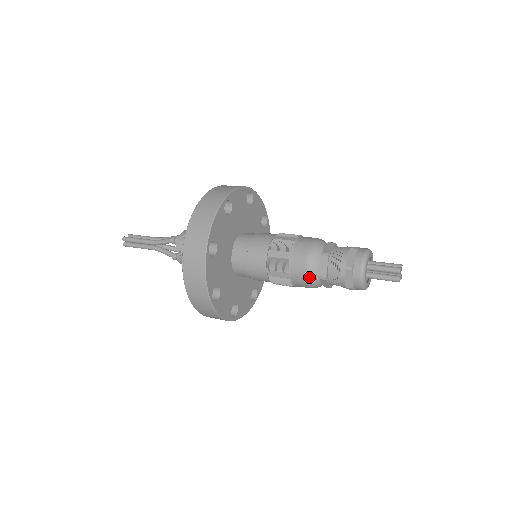
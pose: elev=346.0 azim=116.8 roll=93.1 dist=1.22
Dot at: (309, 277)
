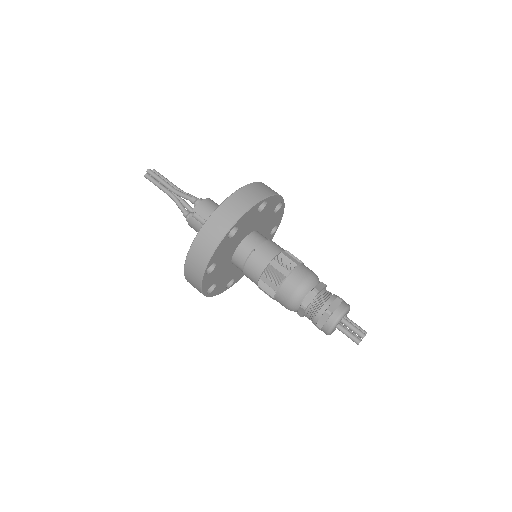
Dot at: (293, 300)
